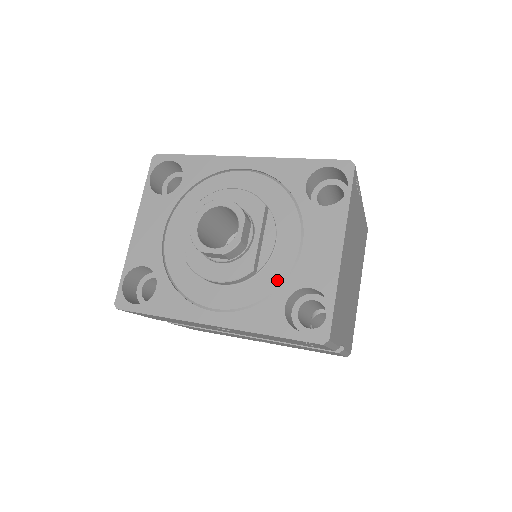
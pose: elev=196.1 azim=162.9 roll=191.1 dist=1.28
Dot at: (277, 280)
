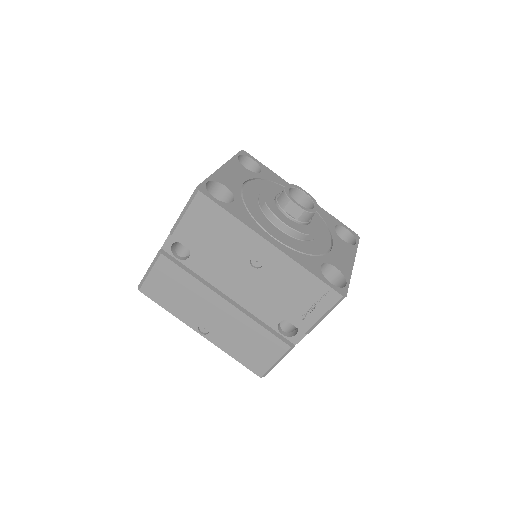
Dot at: (317, 252)
